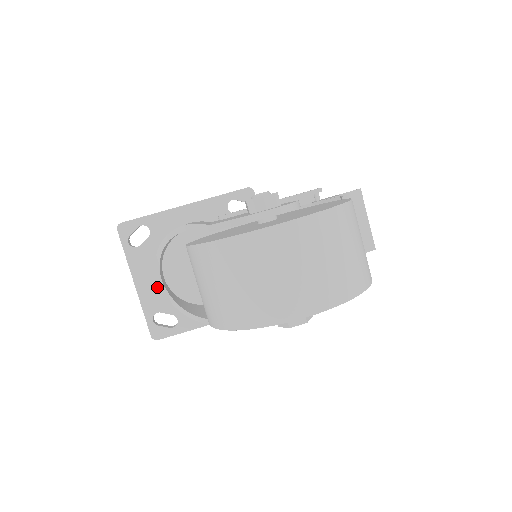
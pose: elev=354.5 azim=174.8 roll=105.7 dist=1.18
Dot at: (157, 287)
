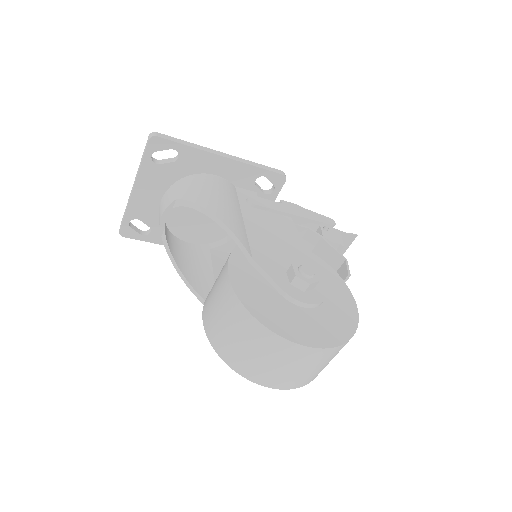
Dot at: (151, 202)
